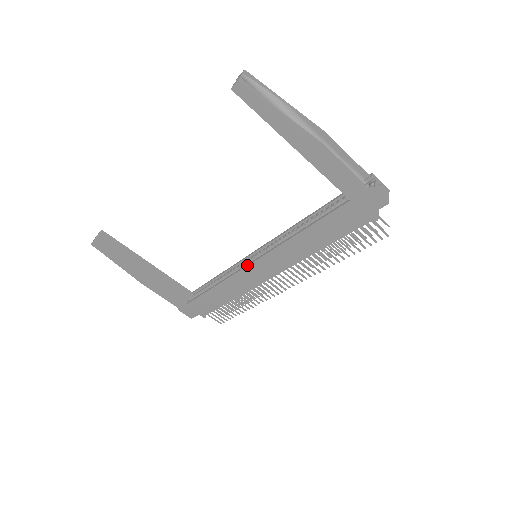
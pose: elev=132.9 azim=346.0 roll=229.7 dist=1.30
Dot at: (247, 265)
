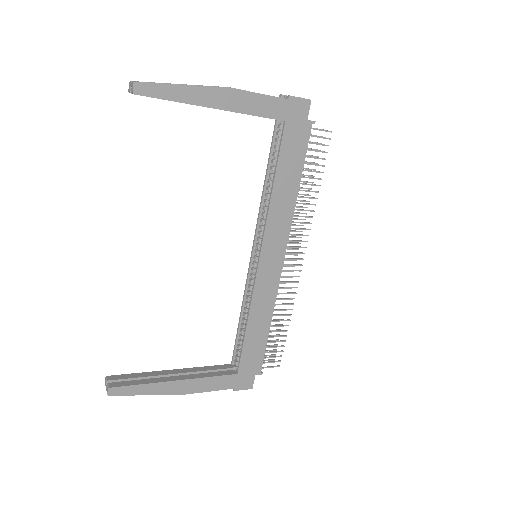
Dot at: (257, 268)
